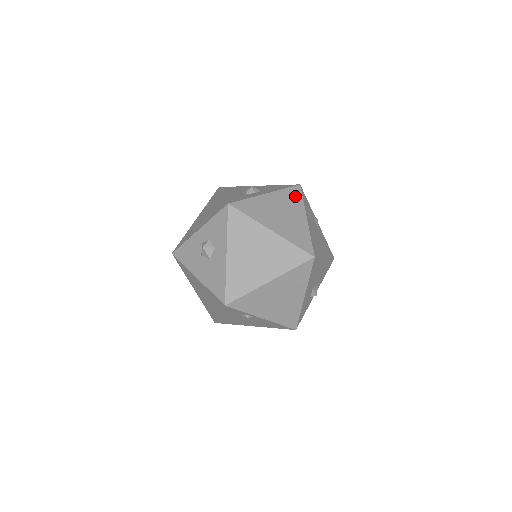
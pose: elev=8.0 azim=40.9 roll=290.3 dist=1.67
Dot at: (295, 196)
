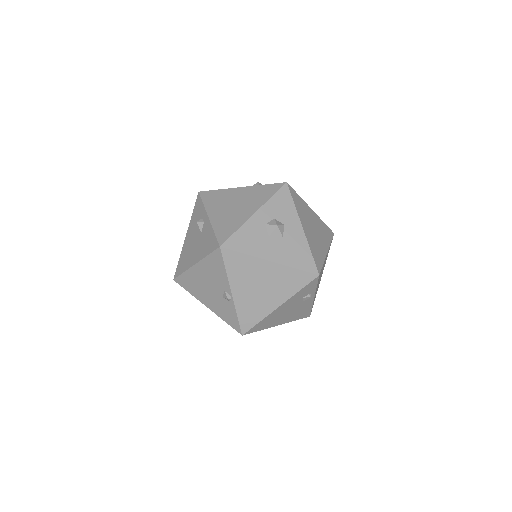
Dot at: occluded
